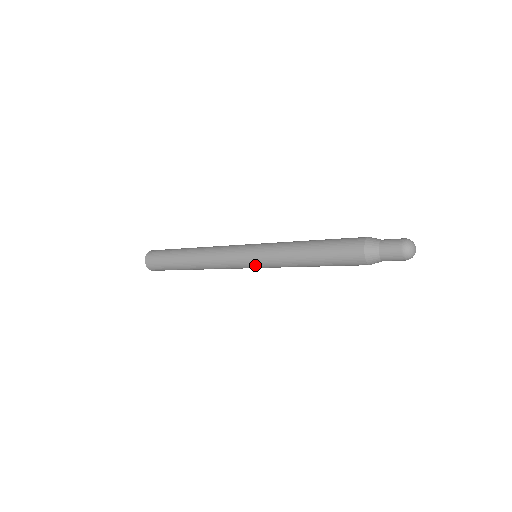
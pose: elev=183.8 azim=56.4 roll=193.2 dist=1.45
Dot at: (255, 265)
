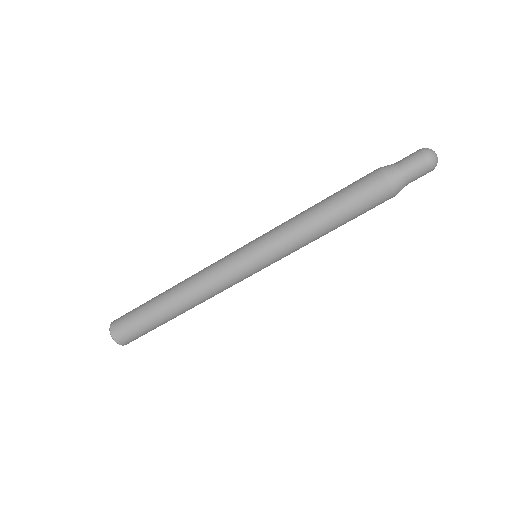
Dot at: (254, 251)
